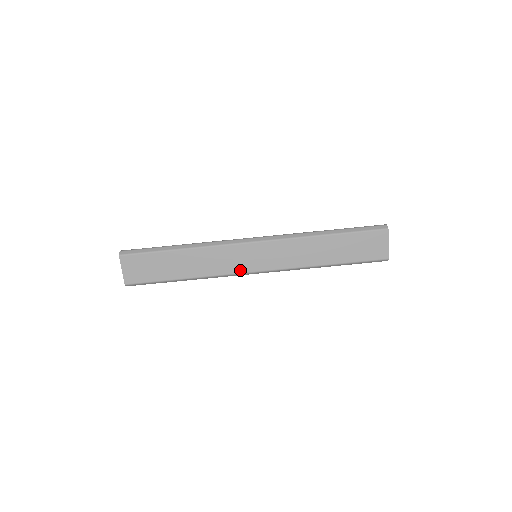
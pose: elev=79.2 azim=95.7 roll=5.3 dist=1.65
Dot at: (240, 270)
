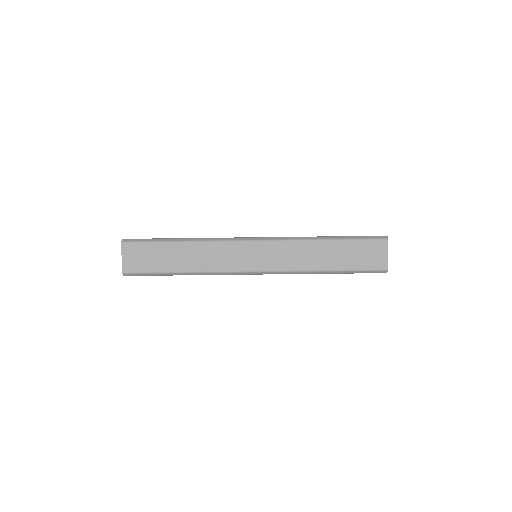
Dot at: (239, 268)
